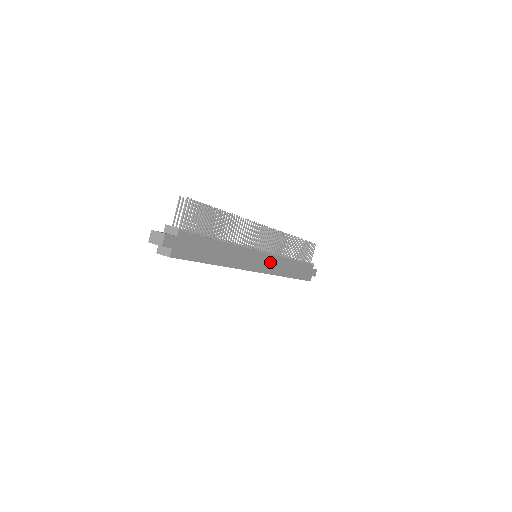
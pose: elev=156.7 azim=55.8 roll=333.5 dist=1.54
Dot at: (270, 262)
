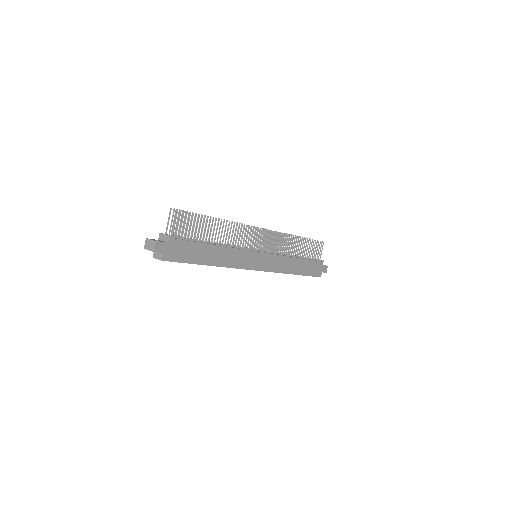
Dot at: (271, 261)
